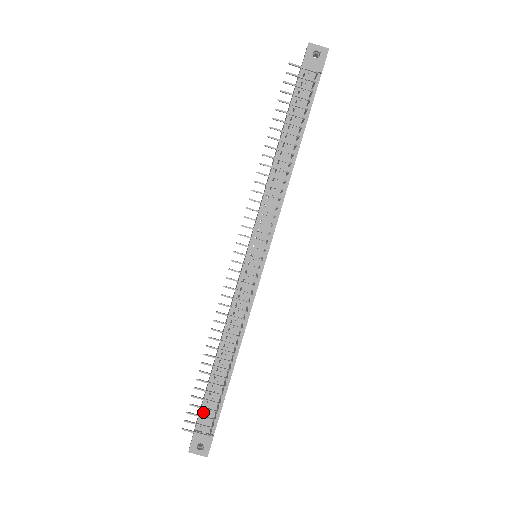
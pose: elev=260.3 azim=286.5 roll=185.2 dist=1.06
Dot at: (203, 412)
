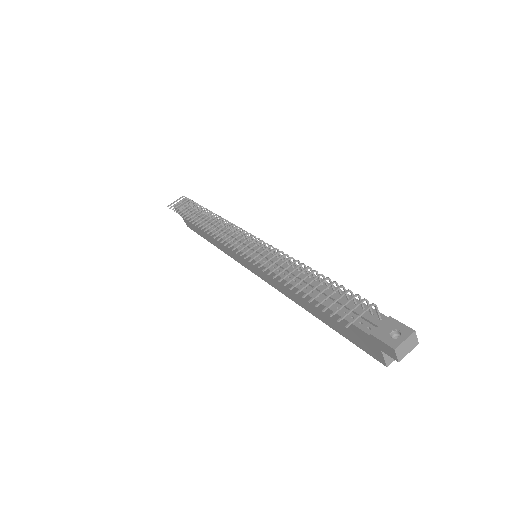
Dot at: occluded
